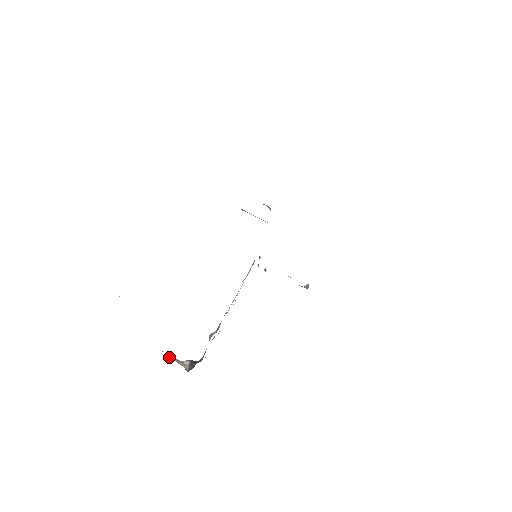
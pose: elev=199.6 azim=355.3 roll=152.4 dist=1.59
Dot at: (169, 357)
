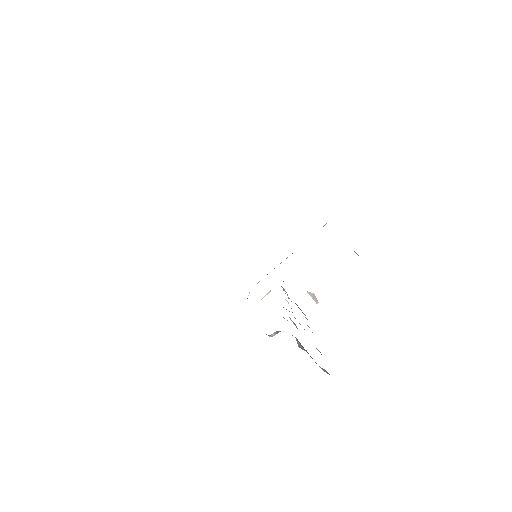
Dot at: occluded
